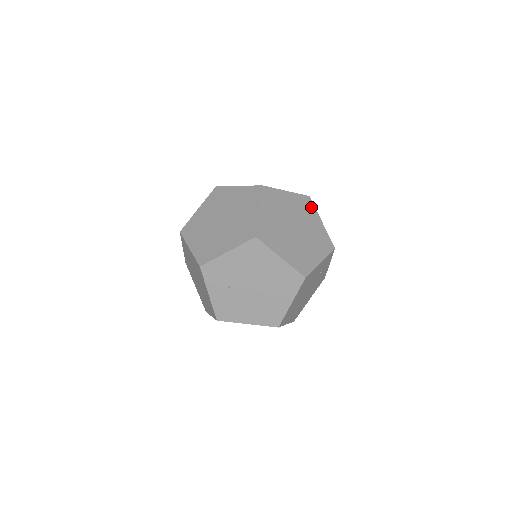
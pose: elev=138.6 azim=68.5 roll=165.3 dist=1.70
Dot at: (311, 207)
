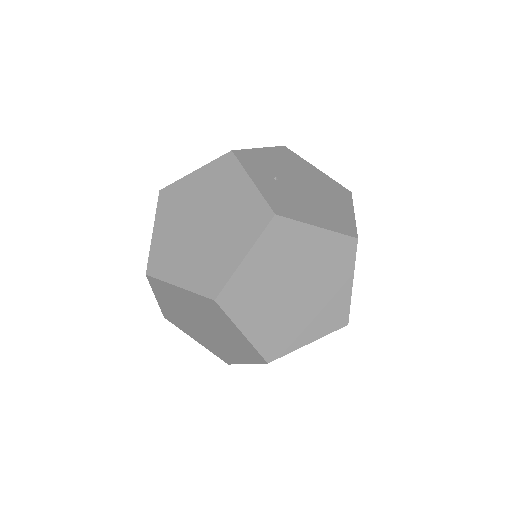
Dot at: occluded
